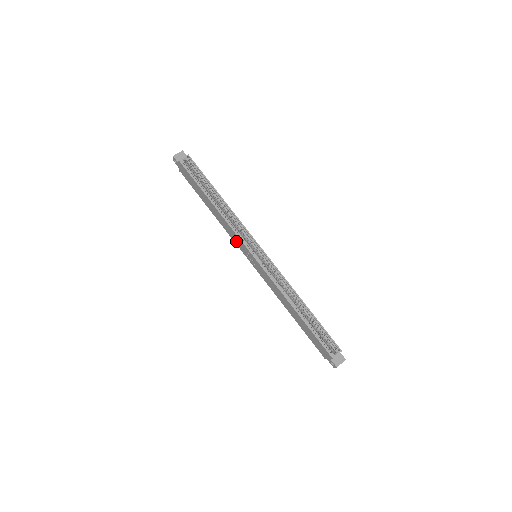
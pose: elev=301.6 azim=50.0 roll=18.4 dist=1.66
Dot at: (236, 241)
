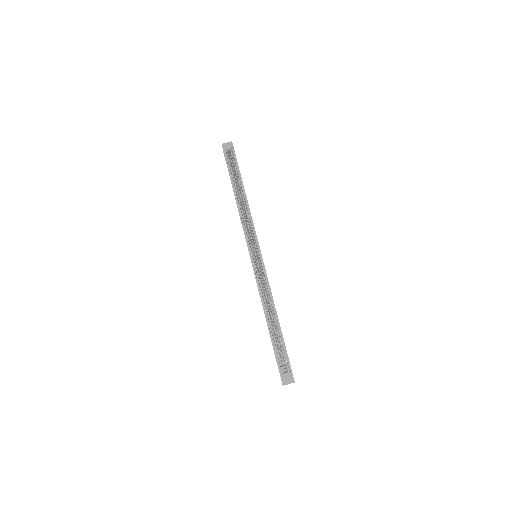
Dot at: occluded
